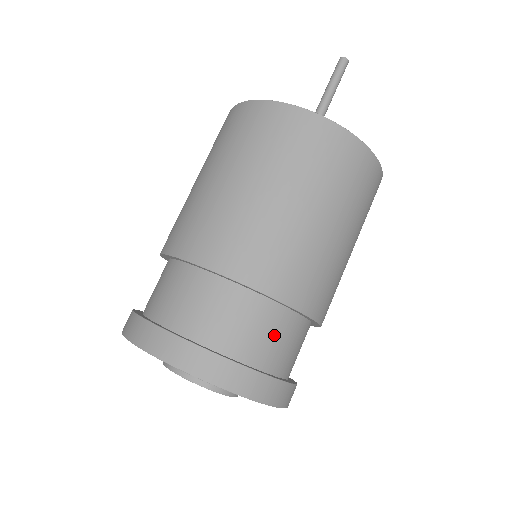
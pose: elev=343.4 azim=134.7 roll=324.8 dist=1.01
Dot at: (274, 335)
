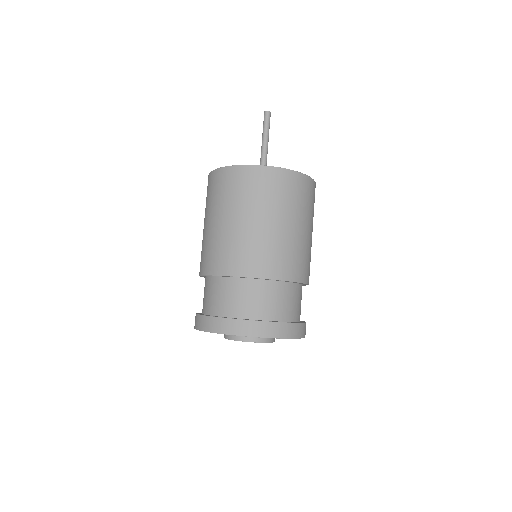
Dot at: (300, 301)
